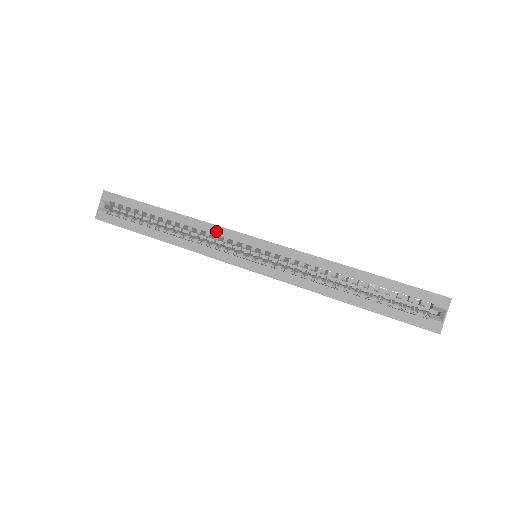
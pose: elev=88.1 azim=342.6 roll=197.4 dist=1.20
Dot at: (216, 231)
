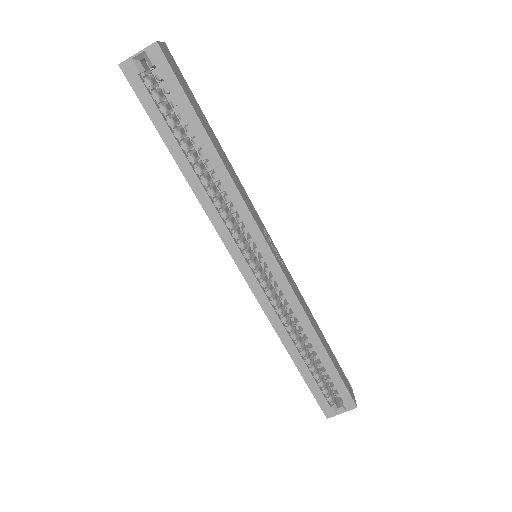
Dot at: (245, 216)
